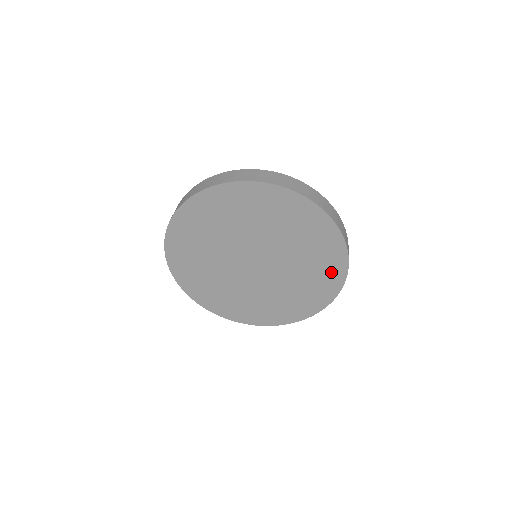
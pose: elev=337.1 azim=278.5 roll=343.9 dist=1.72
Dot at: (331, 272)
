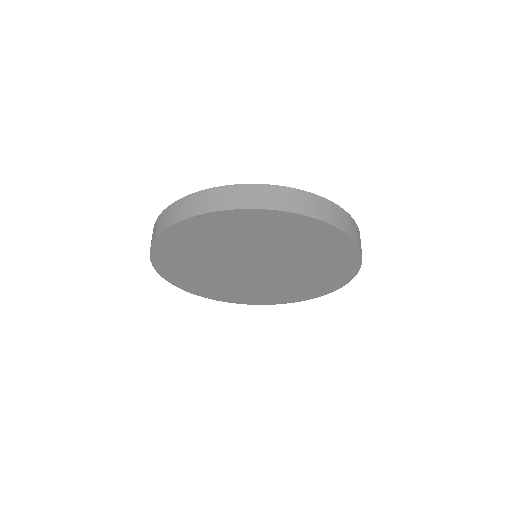
Dot at: (341, 270)
